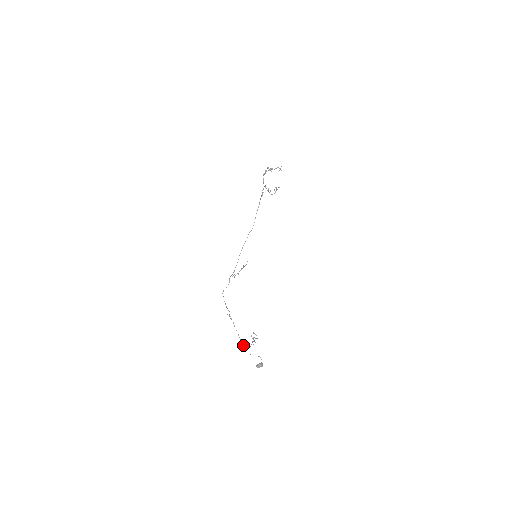
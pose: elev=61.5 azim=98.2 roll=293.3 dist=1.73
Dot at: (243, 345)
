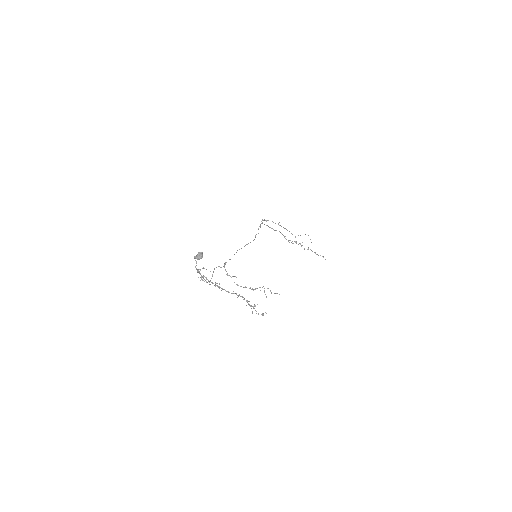
Dot at: occluded
